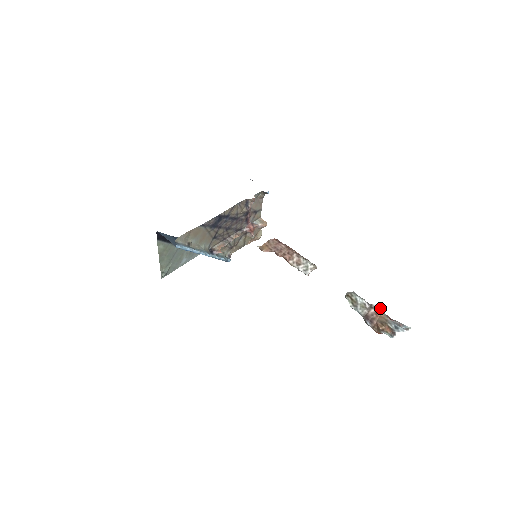
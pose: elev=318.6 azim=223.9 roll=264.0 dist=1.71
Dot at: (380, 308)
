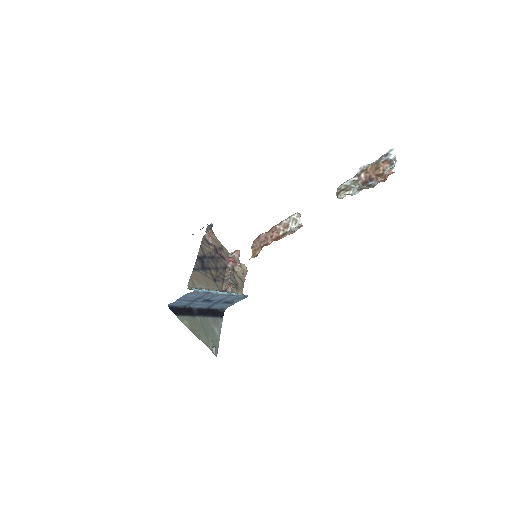
Dot at: (363, 167)
